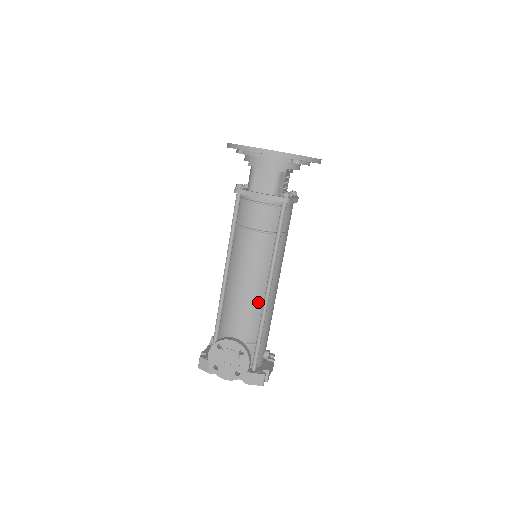
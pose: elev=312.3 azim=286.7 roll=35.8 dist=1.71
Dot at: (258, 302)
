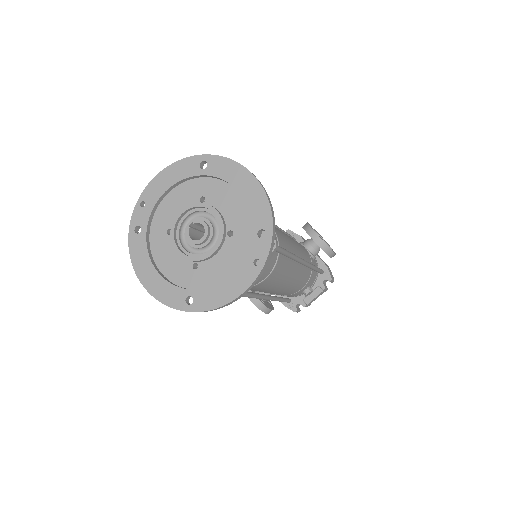
Dot at: occluded
